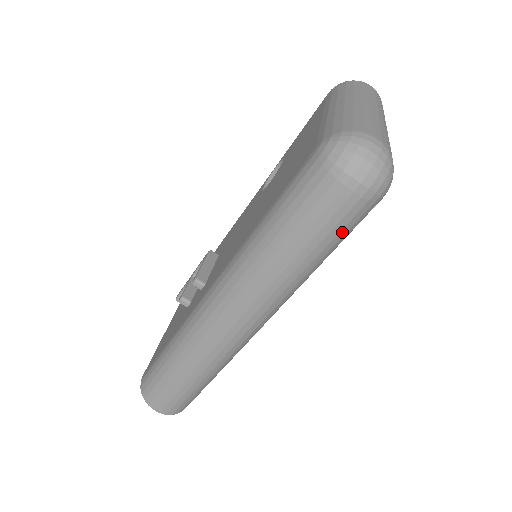
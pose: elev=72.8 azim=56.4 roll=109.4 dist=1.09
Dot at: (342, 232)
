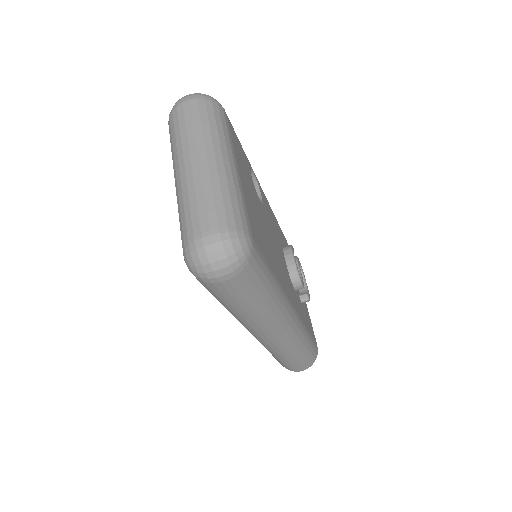
Dot at: (256, 283)
